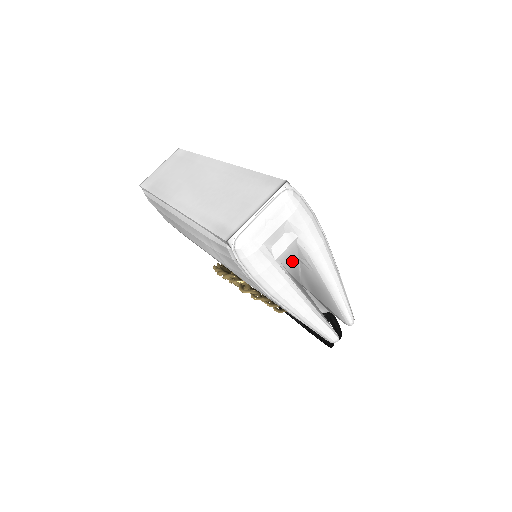
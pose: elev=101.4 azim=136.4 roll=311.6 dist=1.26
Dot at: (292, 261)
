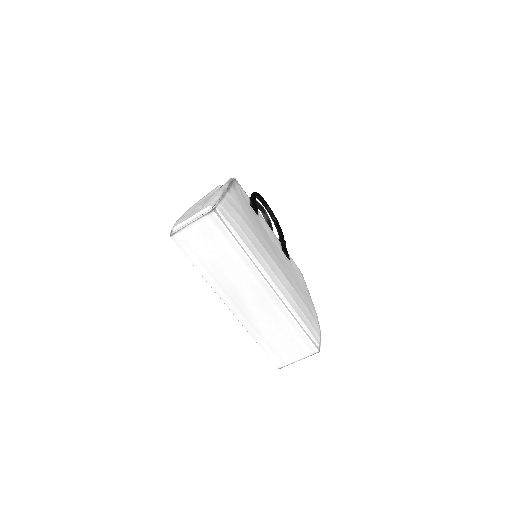
Dot at: occluded
